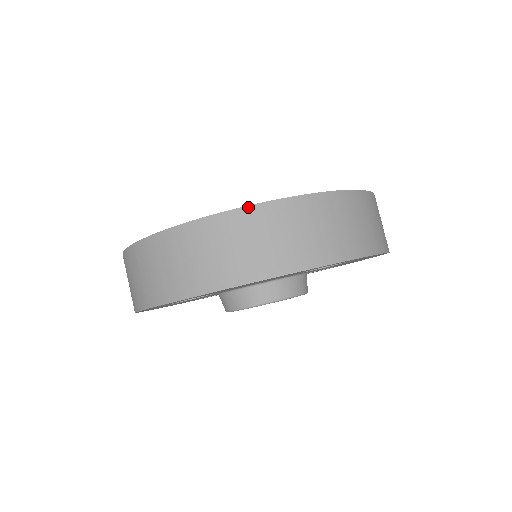
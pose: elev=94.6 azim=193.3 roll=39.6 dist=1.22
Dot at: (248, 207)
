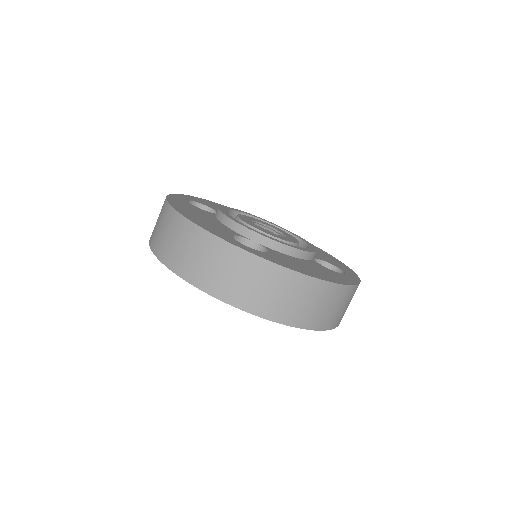
Dot at: (337, 284)
